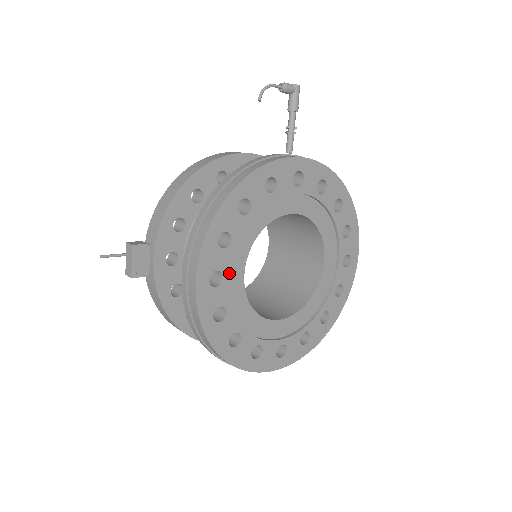
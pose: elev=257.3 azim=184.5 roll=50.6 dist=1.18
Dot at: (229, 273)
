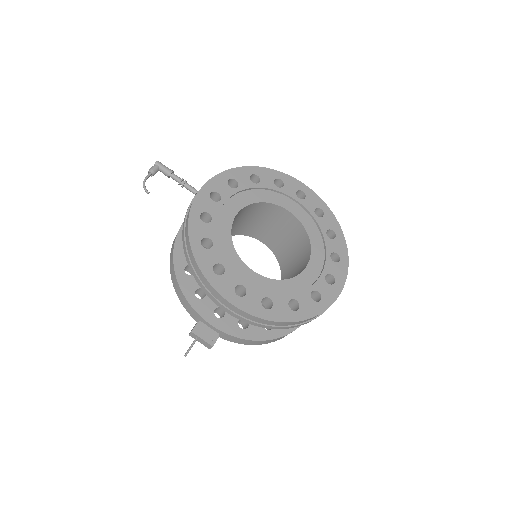
Dot at: (244, 280)
